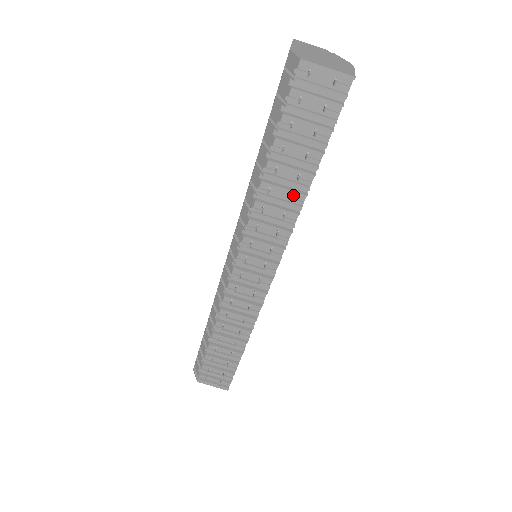
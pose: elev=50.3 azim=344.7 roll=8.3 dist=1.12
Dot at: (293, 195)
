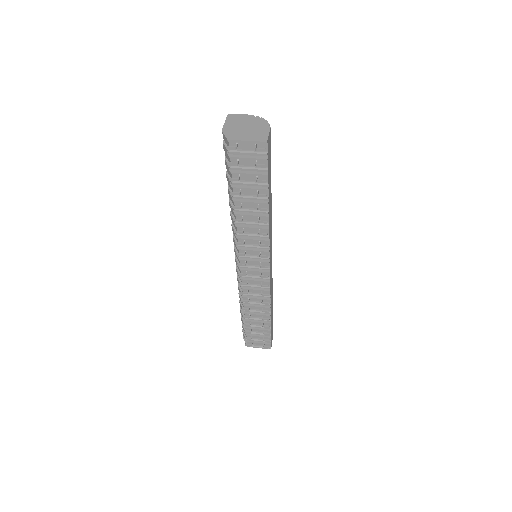
Dot at: (260, 217)
